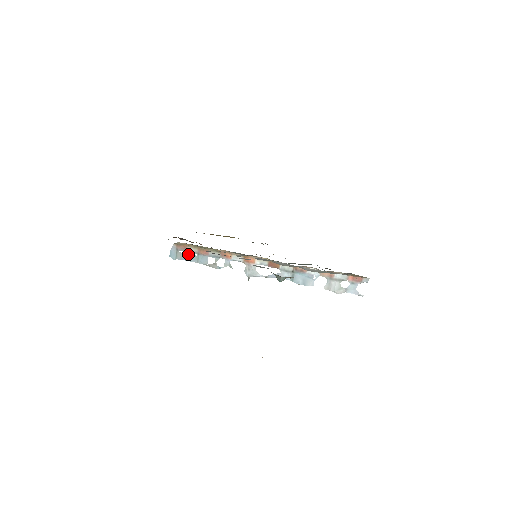
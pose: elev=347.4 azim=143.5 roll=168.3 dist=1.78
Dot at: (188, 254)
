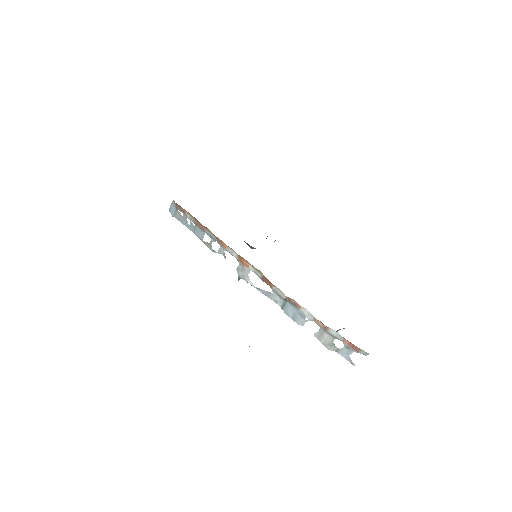
Dot at: (186, 219)
